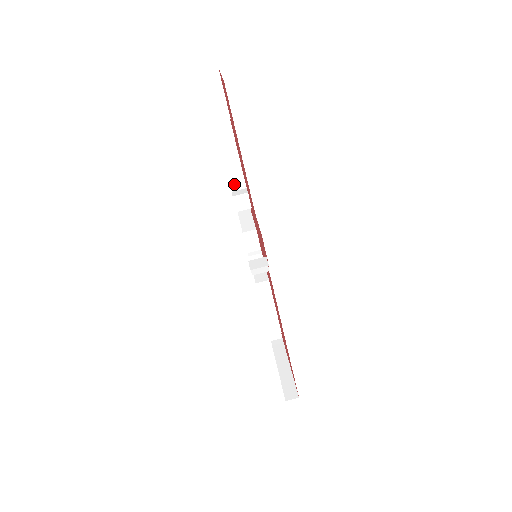
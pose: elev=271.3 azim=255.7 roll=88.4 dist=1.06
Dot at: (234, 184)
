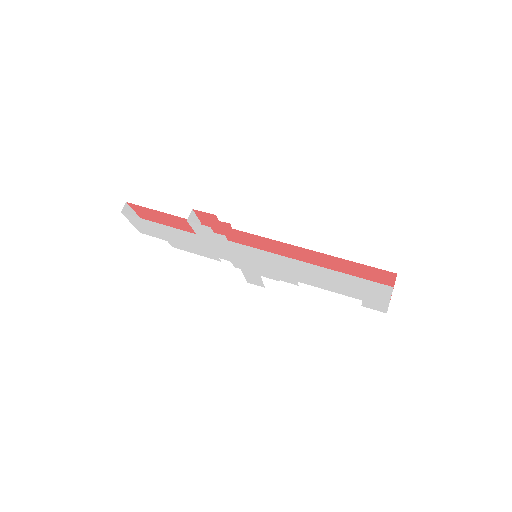
Dot at: occluded
